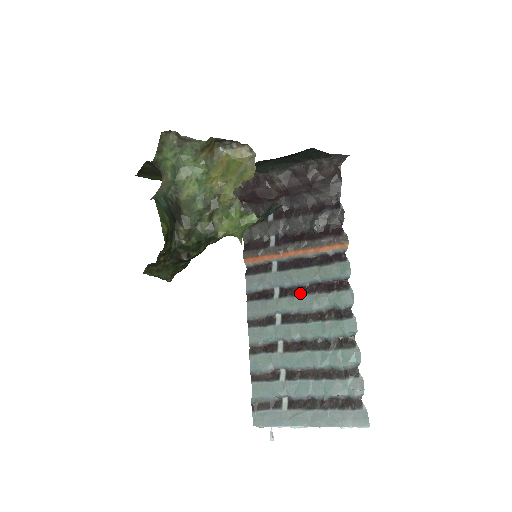
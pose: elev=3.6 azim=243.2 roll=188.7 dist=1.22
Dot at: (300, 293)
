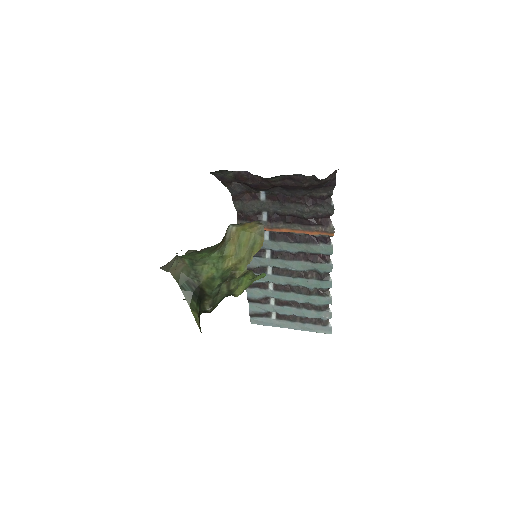
Dot at: (289, 258)
